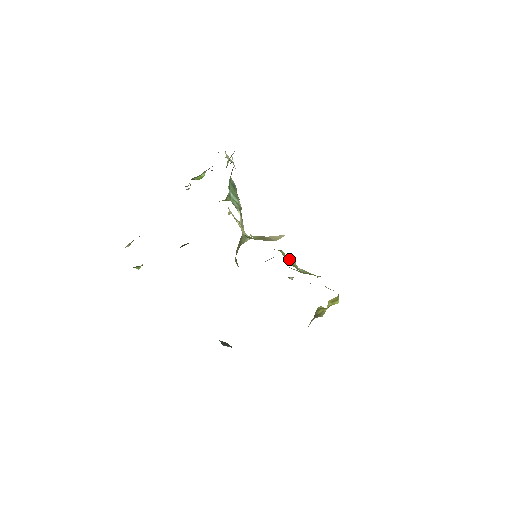
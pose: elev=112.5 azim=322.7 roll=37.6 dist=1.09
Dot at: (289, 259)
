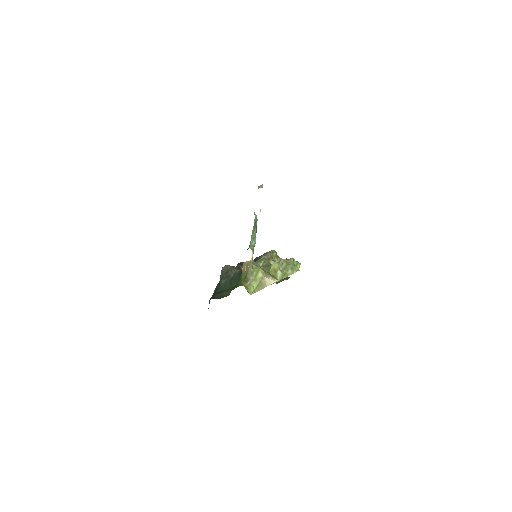
Dot at: (275, 266)
